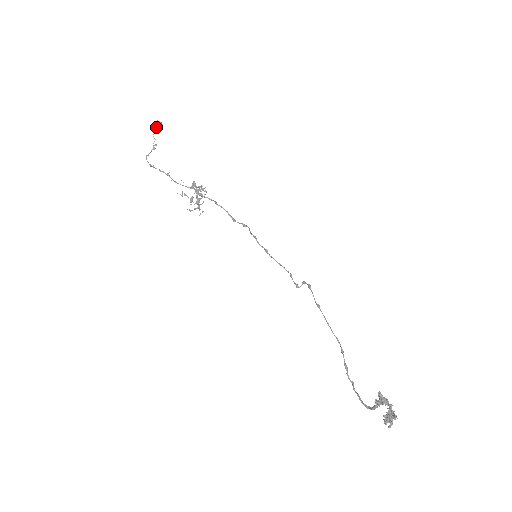
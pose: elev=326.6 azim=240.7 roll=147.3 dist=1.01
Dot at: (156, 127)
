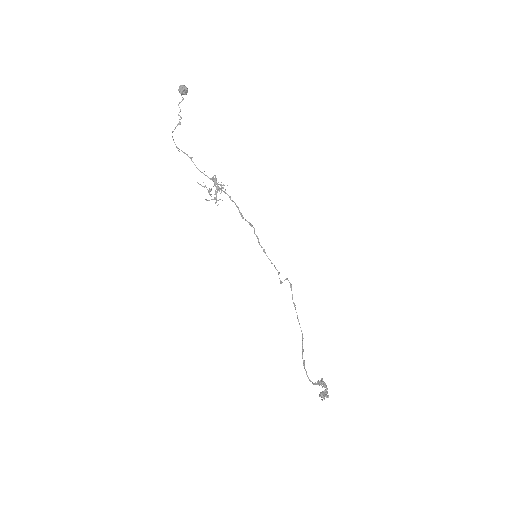
Dot at: (182, 93)
